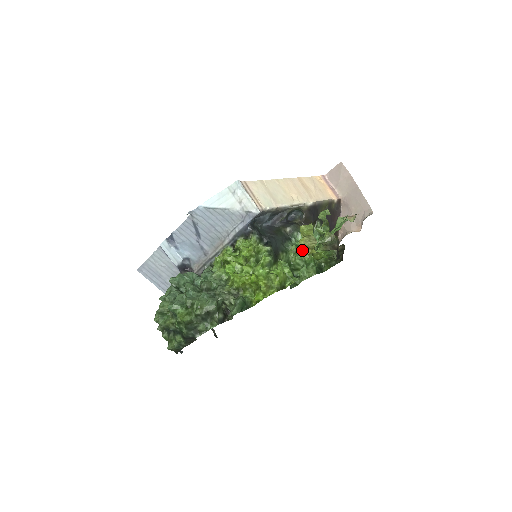
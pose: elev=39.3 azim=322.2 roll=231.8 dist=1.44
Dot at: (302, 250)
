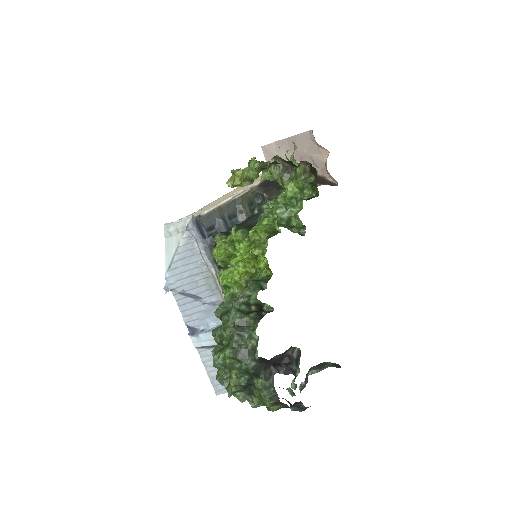
Dot at: (233, 185)
